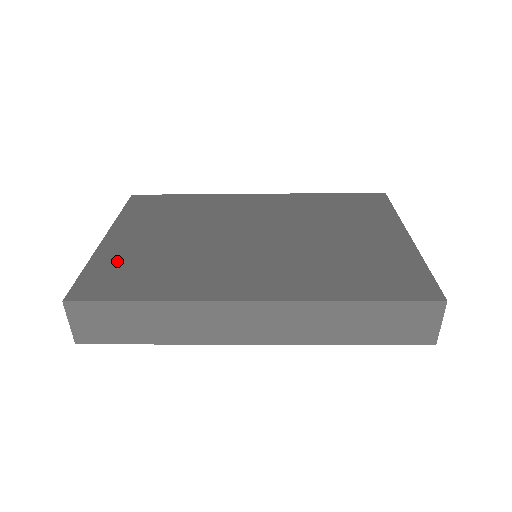
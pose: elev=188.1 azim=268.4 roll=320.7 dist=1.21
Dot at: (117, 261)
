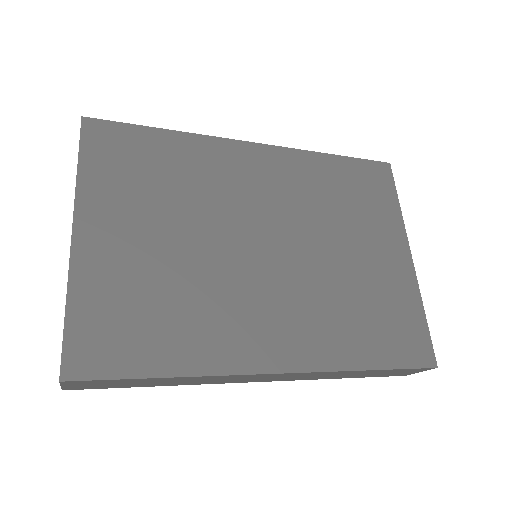
Dot at: (107, 293)
